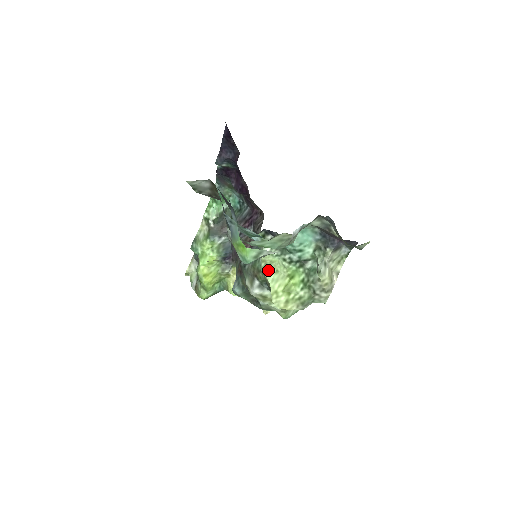
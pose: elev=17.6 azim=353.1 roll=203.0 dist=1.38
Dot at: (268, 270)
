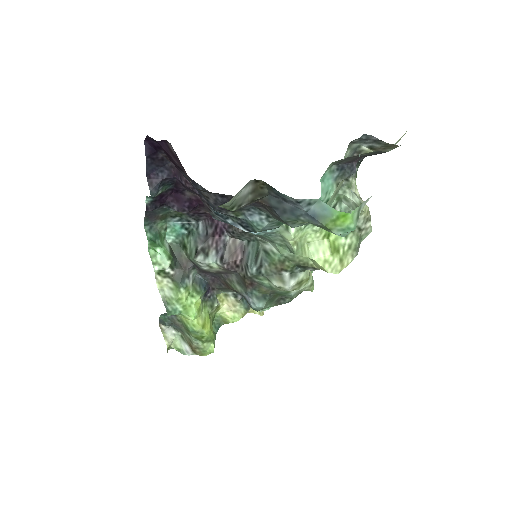
Dot at: (302, 249)
